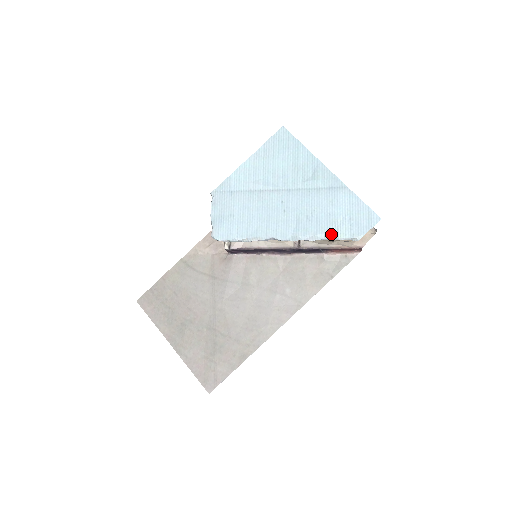
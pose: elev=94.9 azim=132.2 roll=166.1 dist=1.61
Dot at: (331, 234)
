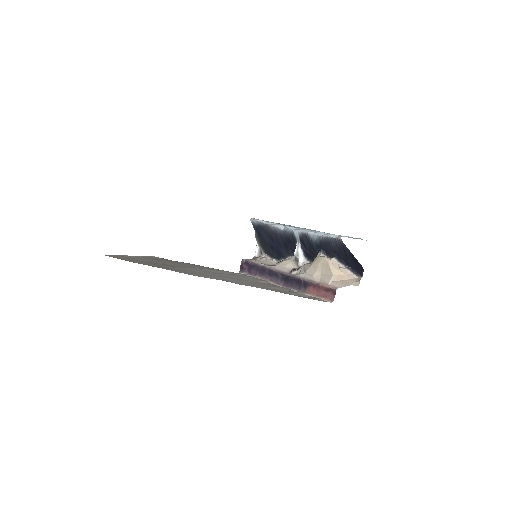
Dot at: occluded
